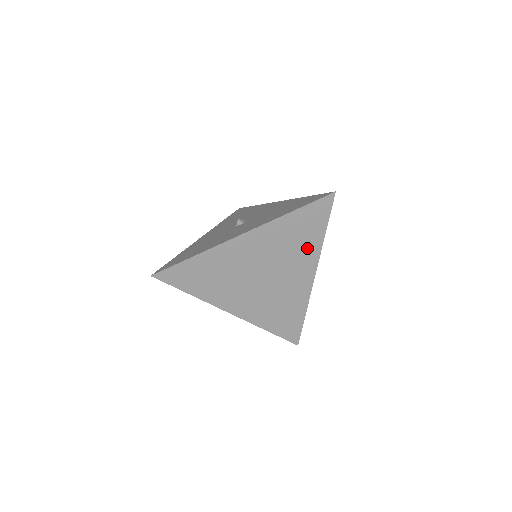
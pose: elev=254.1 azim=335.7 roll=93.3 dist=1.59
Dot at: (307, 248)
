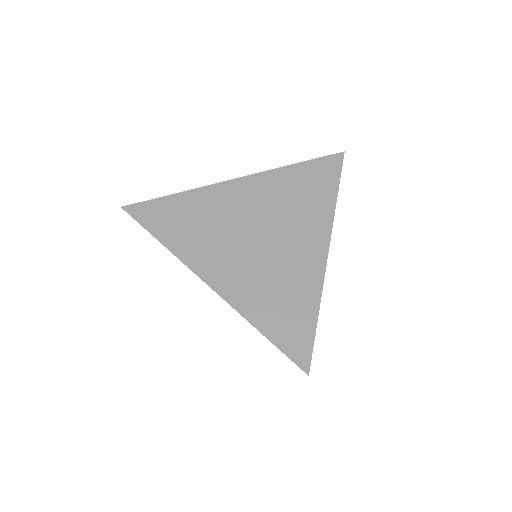
Dot at: (316, 209)
